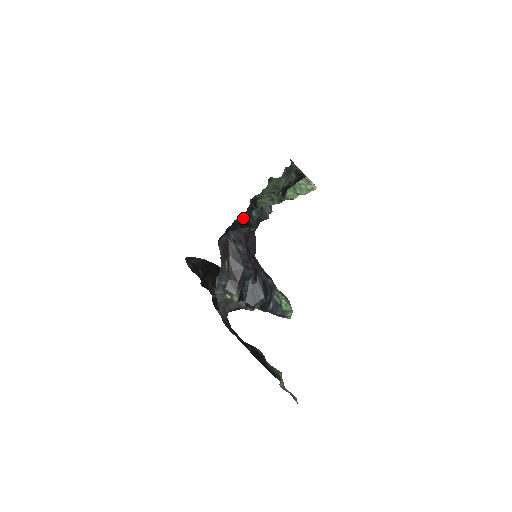
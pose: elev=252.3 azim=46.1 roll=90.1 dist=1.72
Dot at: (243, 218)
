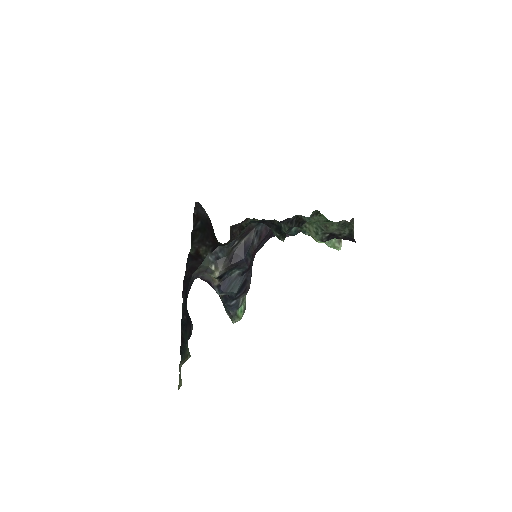
Dot at: (281, 223)
